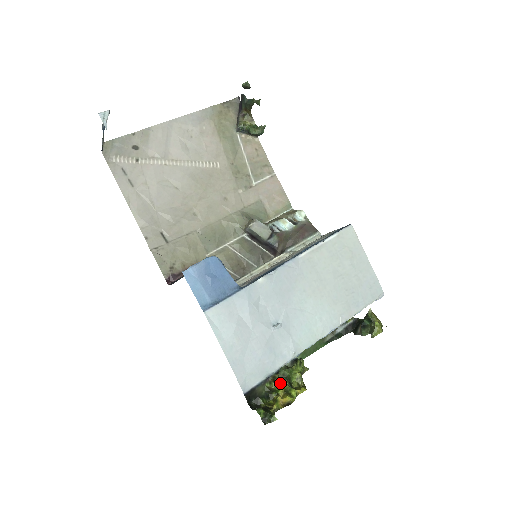
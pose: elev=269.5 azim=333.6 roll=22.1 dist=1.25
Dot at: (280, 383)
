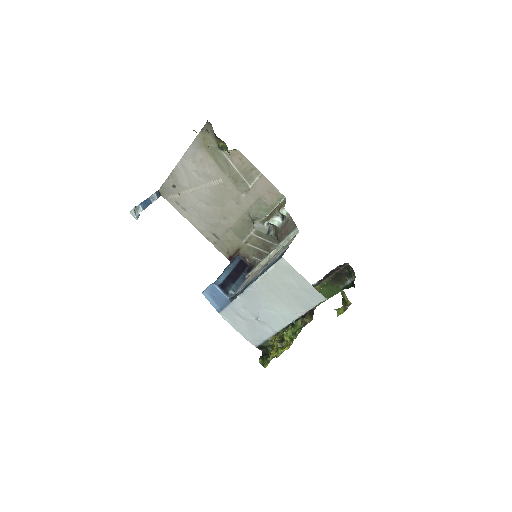
Dot at: (274, 344)
